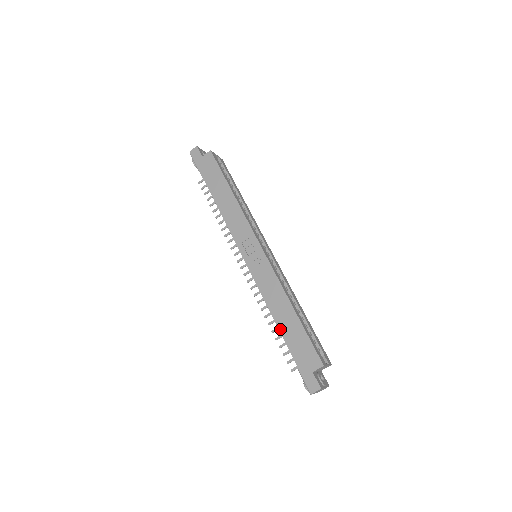
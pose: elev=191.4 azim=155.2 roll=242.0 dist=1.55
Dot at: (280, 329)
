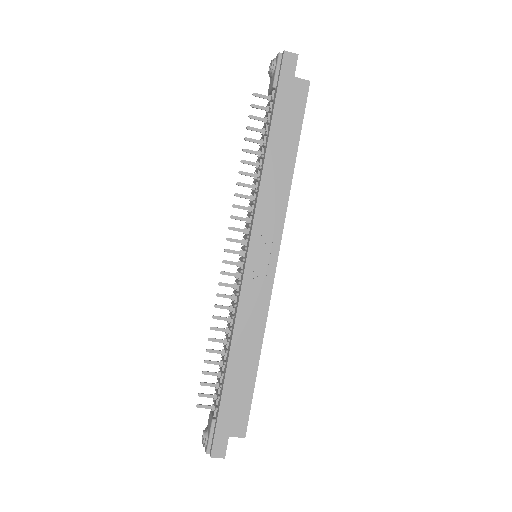
Dot at: (229, 368)
